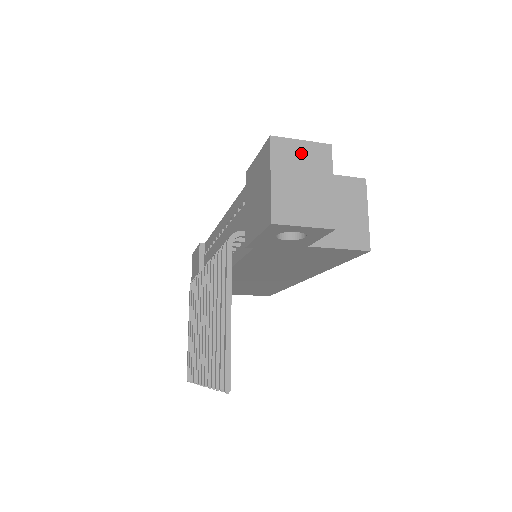
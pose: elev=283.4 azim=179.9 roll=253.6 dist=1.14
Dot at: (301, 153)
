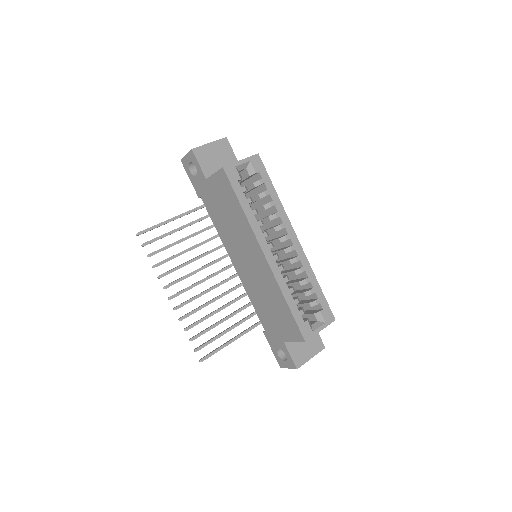
Dot at: occluded
